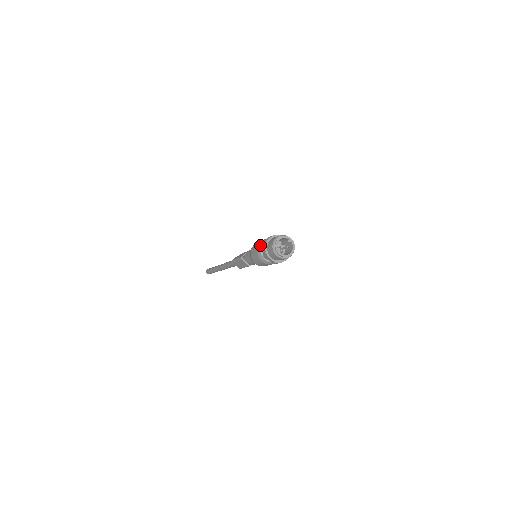
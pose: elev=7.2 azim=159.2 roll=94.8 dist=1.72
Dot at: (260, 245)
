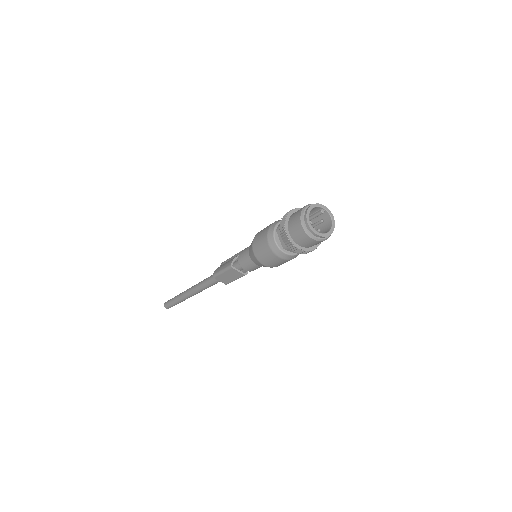
Dot at: (270, 233)
